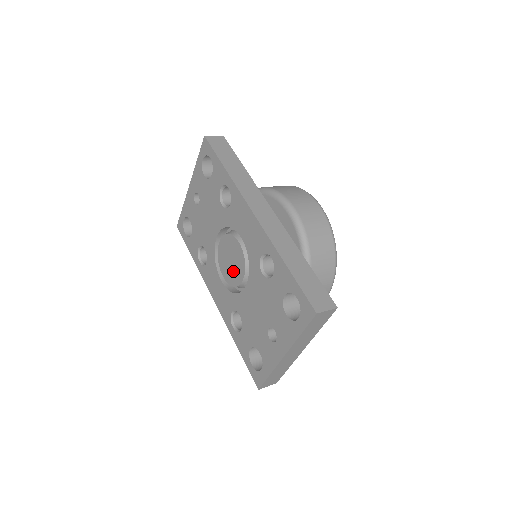
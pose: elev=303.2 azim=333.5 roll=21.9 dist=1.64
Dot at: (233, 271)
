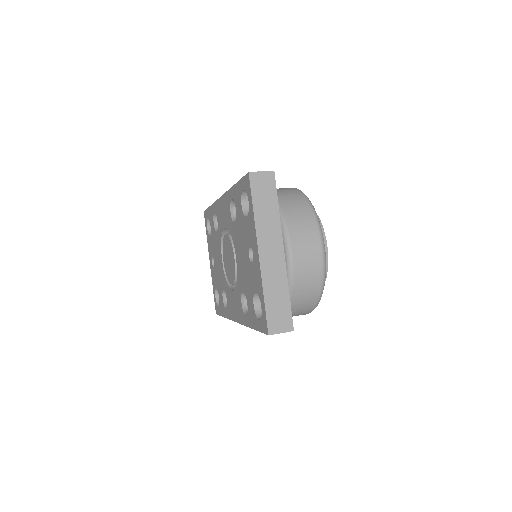
Dot at: (231, 264)
